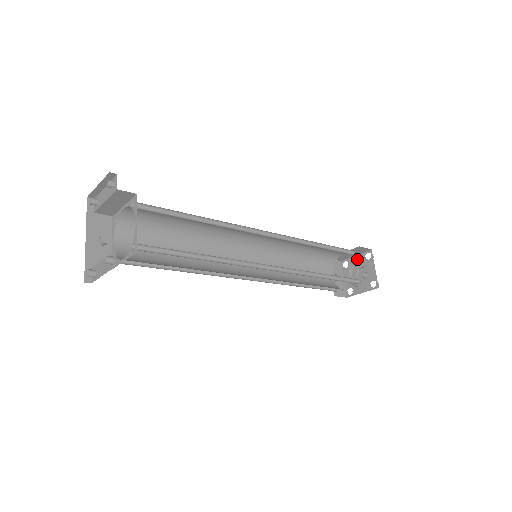
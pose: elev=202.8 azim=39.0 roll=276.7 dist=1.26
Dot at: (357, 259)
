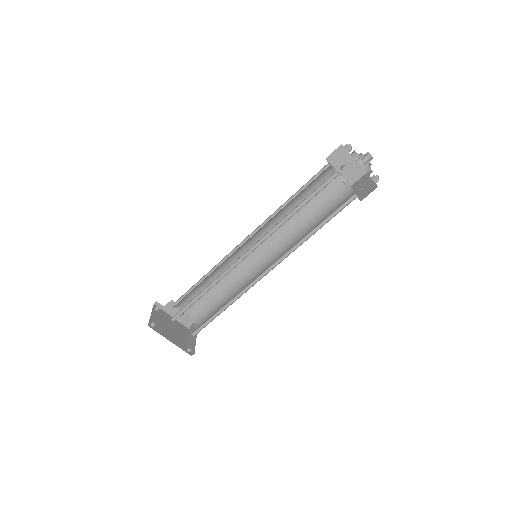
Dot at: occluded
